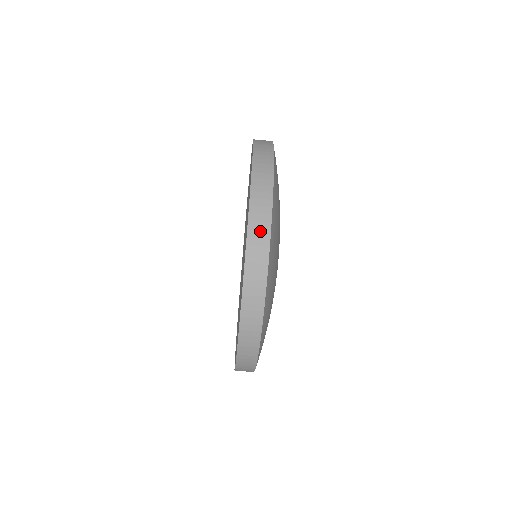
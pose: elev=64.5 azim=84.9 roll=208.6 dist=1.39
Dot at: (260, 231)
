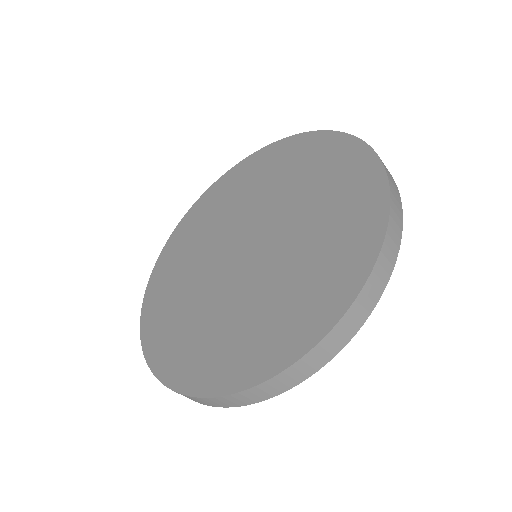
Dot at: (369, 300)
